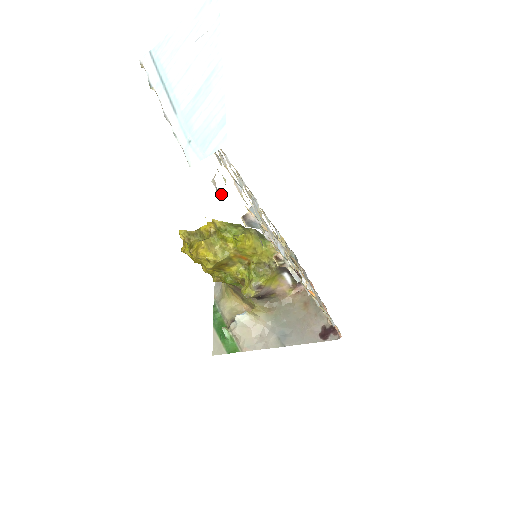
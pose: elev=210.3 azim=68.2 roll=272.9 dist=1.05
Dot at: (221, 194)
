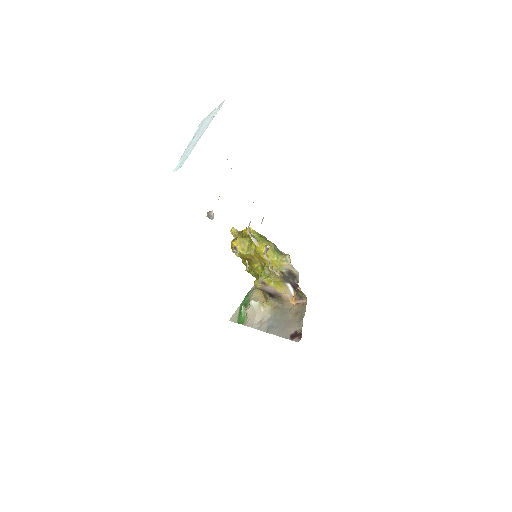
Dot at: occluded
